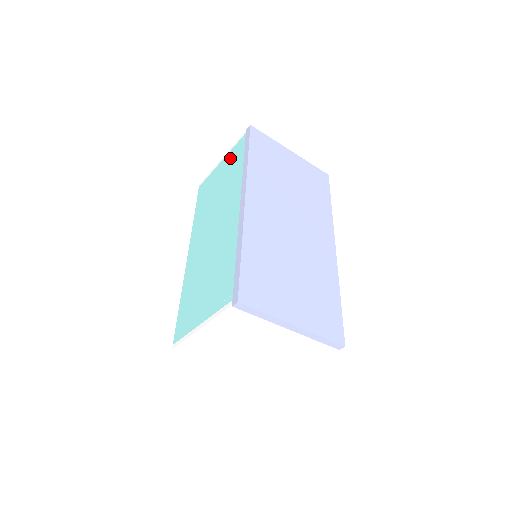
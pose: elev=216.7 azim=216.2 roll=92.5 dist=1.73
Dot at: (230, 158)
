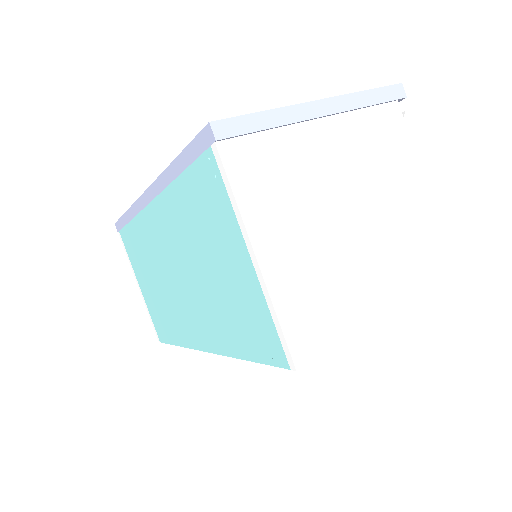
Dot at: (134, 261)
